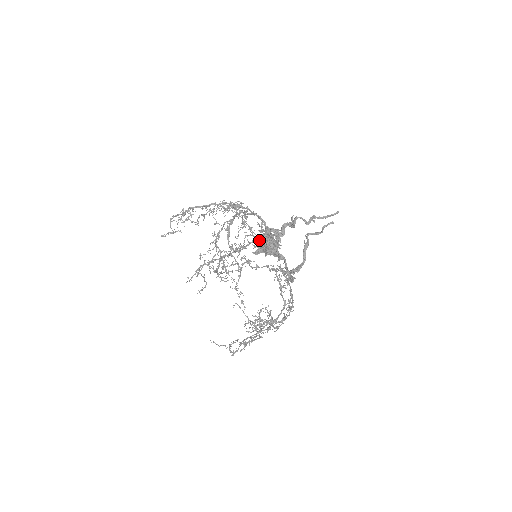
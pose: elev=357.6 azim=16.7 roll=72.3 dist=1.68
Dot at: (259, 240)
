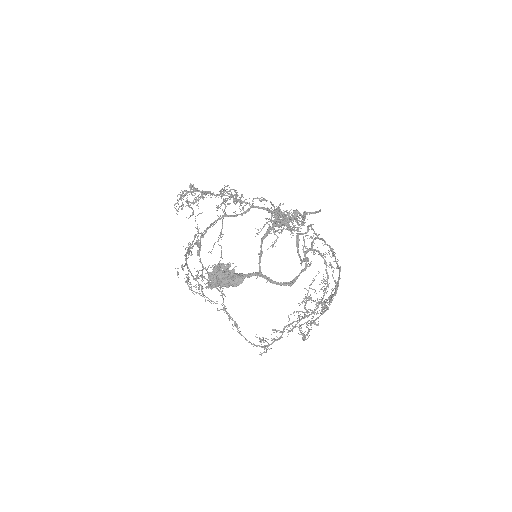
Dot at: (219, 267)
